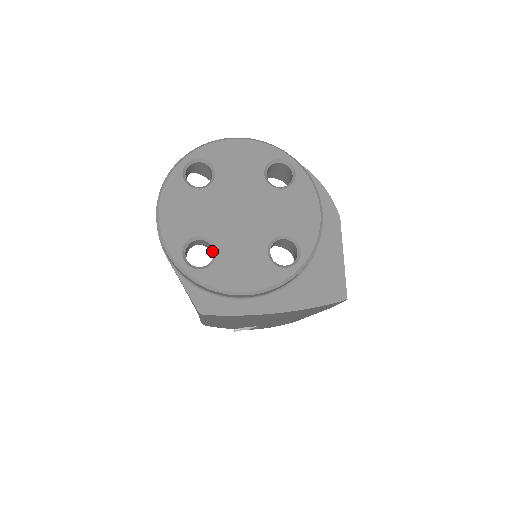
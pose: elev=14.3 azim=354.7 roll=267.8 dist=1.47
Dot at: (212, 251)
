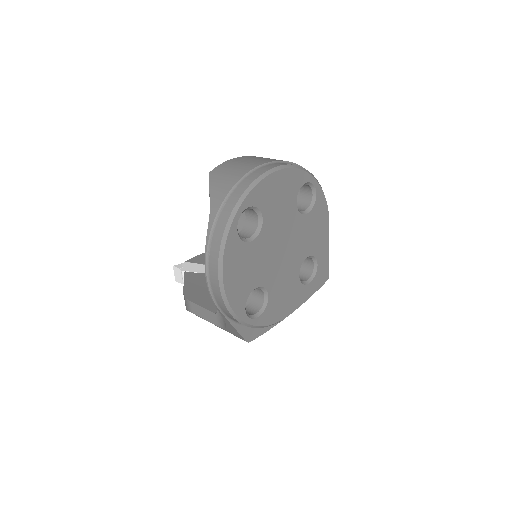
Dot at: occluded
